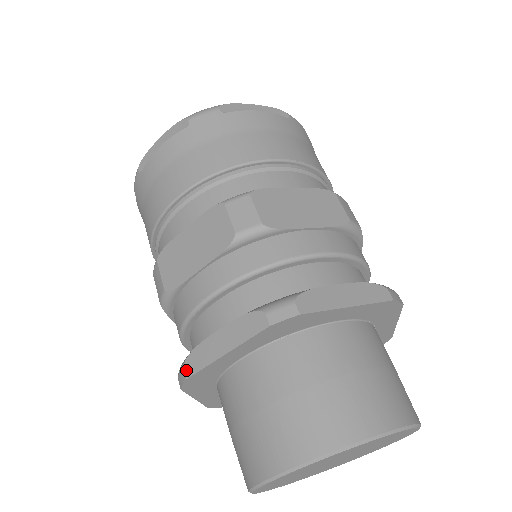
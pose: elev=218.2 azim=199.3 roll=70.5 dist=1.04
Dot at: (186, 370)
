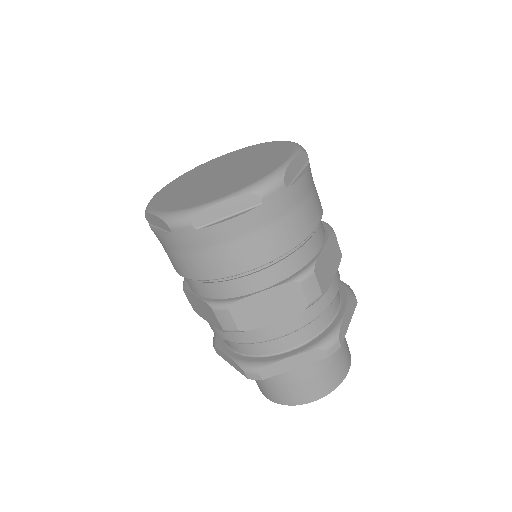
Dot at: (262, 376)
